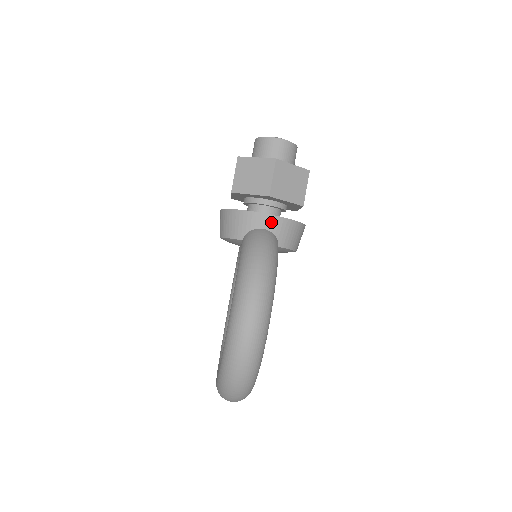
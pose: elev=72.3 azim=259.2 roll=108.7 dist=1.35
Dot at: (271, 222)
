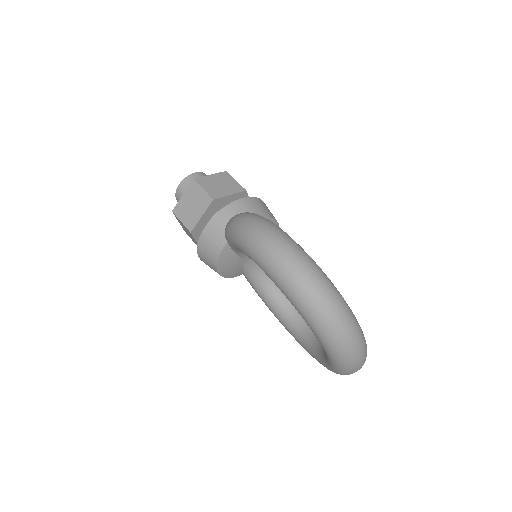
Dot at: (232, 210)
